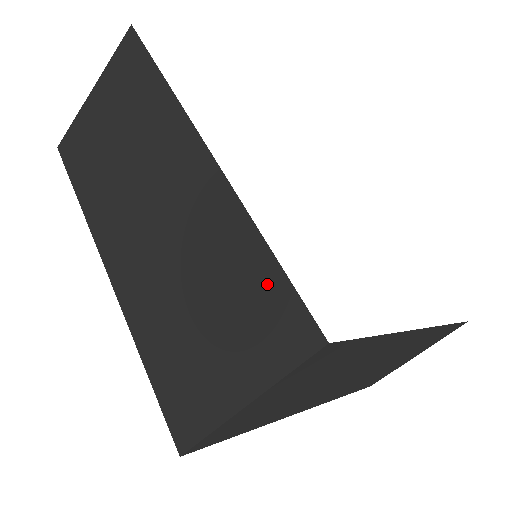
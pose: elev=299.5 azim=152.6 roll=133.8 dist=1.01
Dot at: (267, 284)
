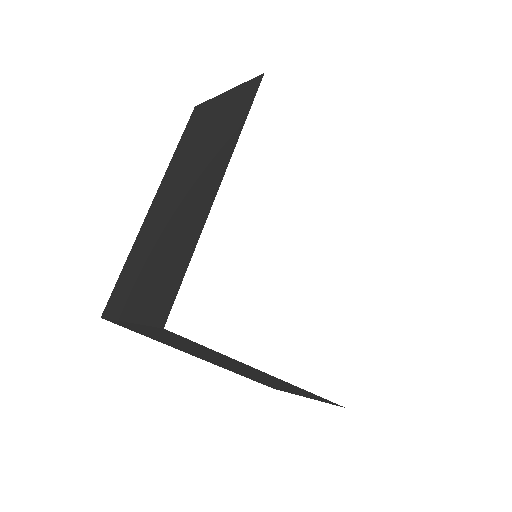
Dot at: (175, 279)
